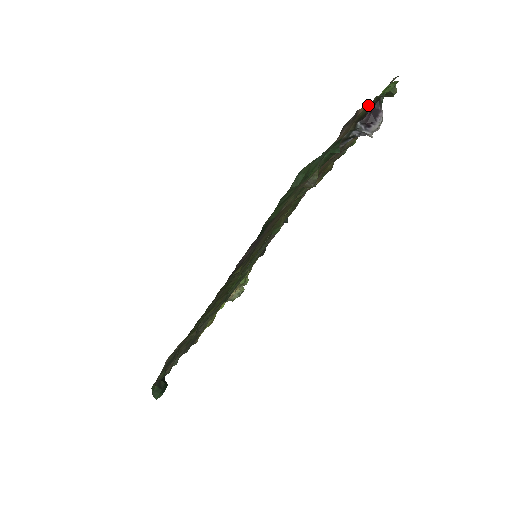
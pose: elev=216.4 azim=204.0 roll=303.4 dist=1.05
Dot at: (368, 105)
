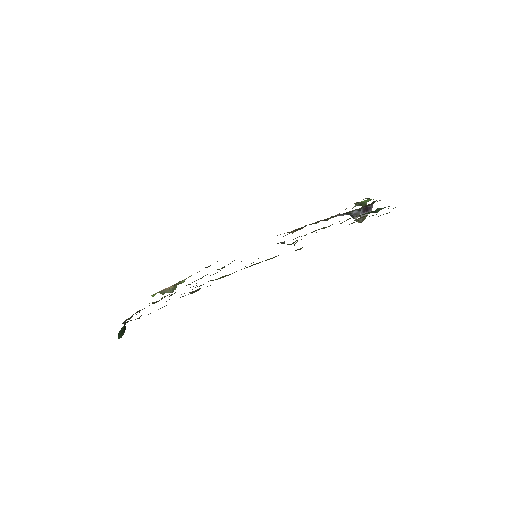
Dot at: occluded
